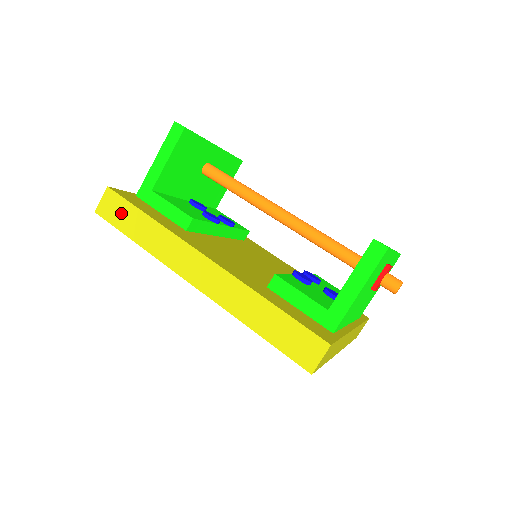
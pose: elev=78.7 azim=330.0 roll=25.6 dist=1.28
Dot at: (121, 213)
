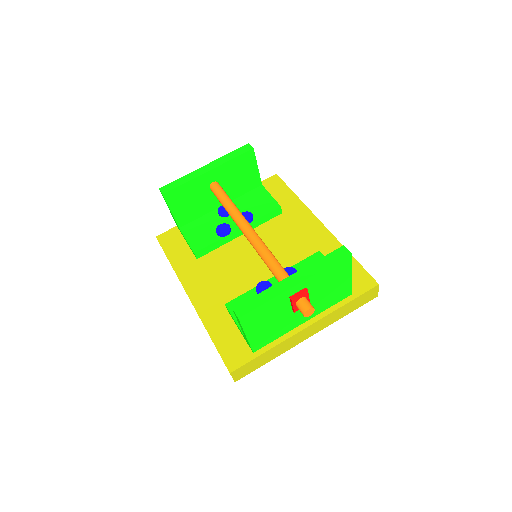
Dot at: occluded
